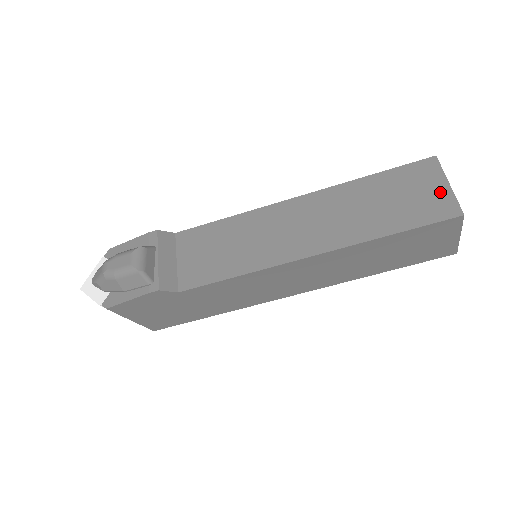
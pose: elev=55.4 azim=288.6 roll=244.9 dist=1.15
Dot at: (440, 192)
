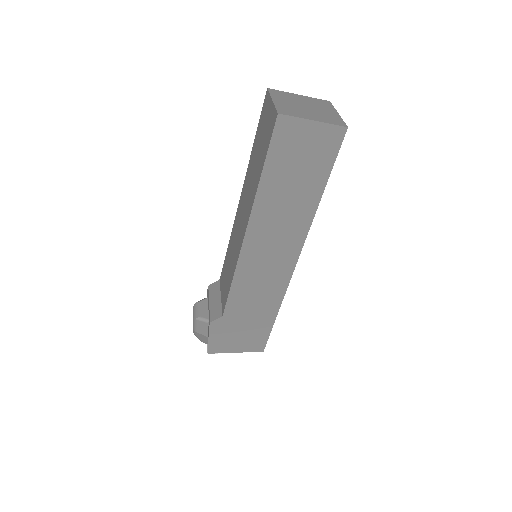
Dot at: (270, 112)
